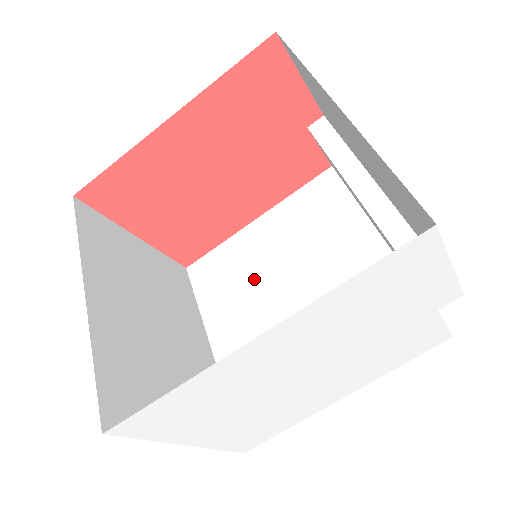
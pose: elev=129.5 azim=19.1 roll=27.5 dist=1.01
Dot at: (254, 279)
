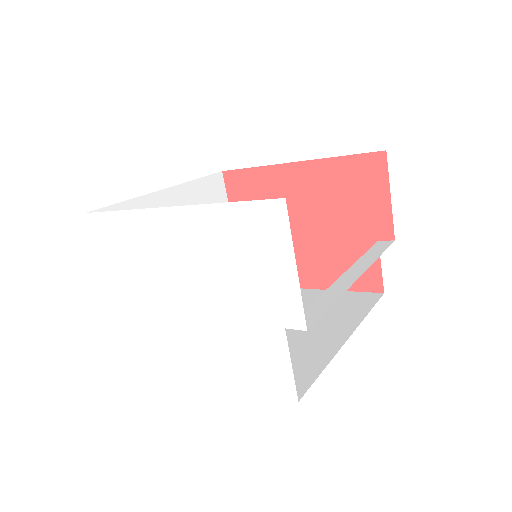
Dot at: occluded
